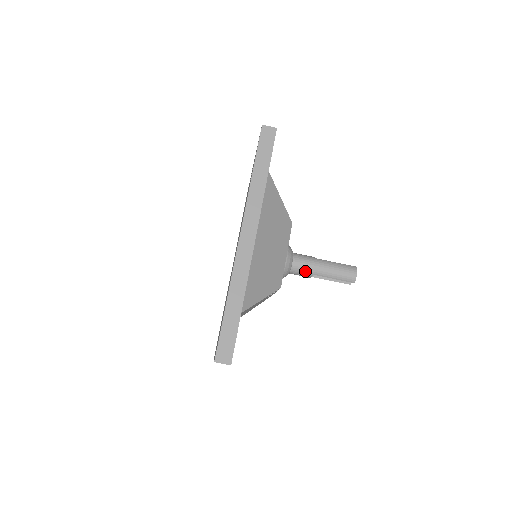
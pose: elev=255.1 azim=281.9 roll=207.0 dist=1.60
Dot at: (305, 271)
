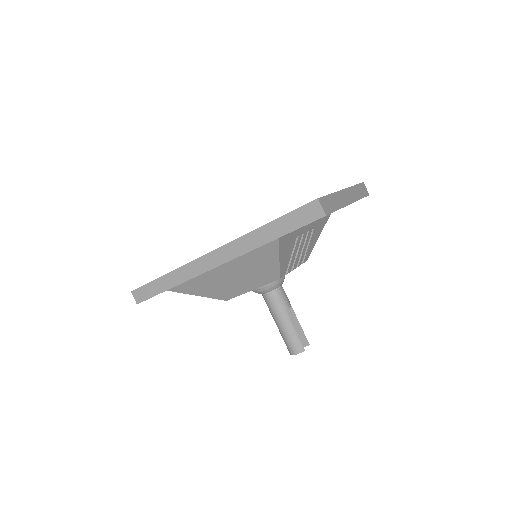
Dot at: (269, 307)
